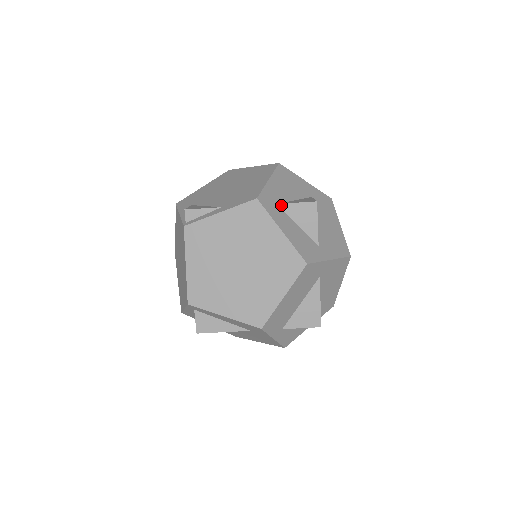
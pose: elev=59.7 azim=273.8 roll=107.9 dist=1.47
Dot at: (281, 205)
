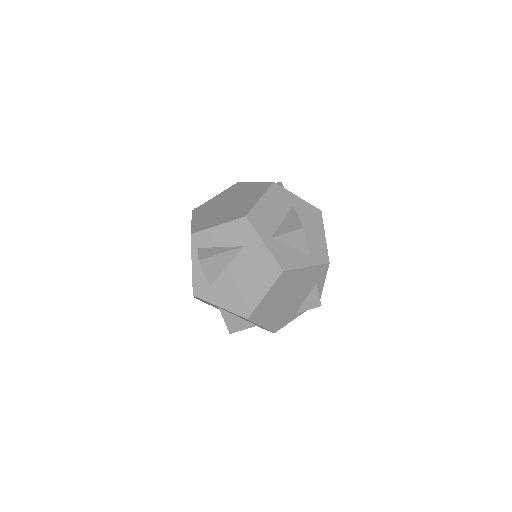
Dot at: occluded
